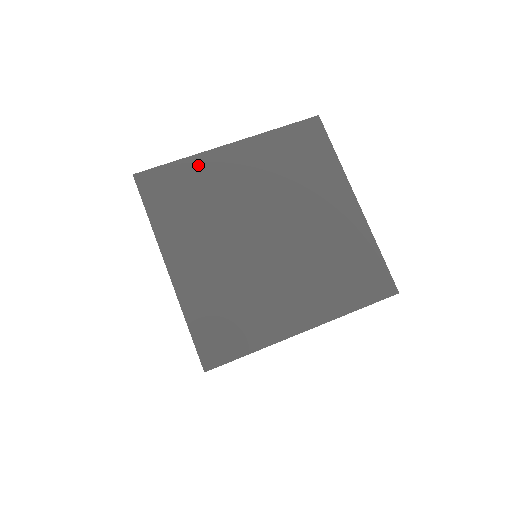
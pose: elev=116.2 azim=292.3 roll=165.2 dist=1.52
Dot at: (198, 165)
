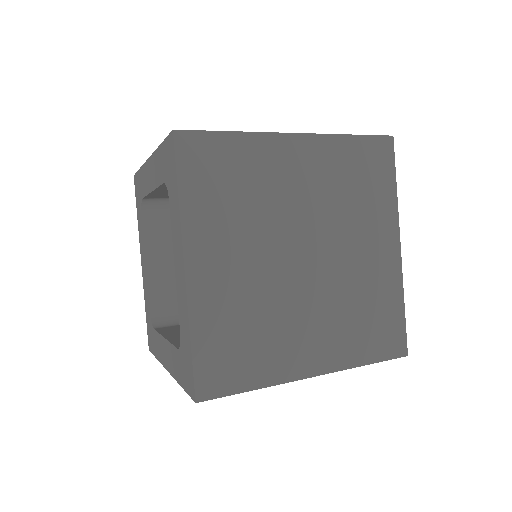
Dot at: occluded
